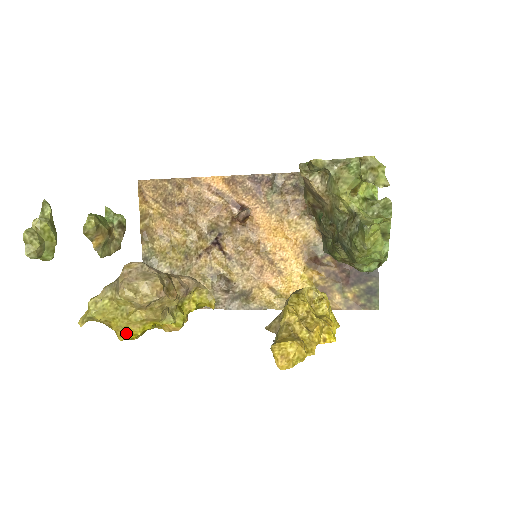
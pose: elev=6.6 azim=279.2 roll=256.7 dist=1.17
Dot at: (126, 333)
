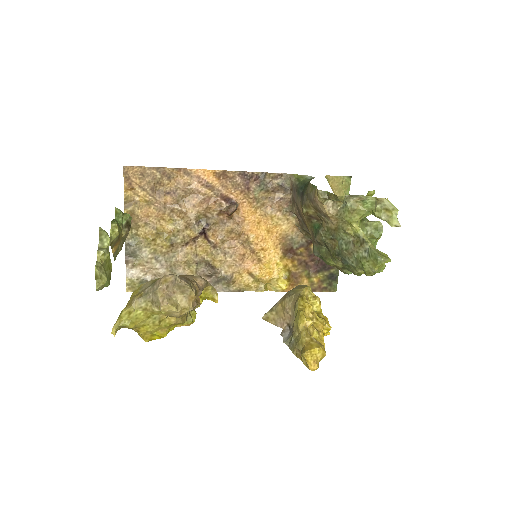
Dot at: (152, 336)
